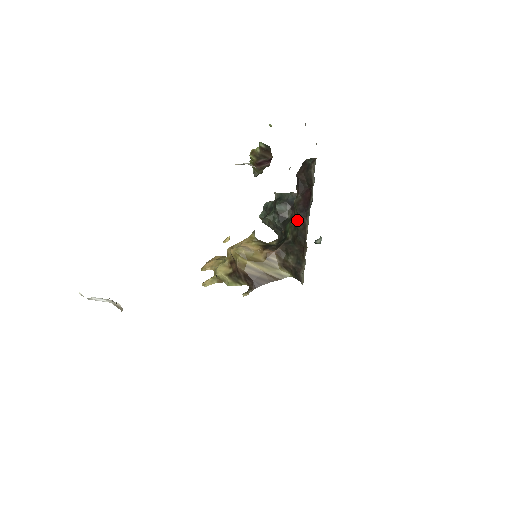
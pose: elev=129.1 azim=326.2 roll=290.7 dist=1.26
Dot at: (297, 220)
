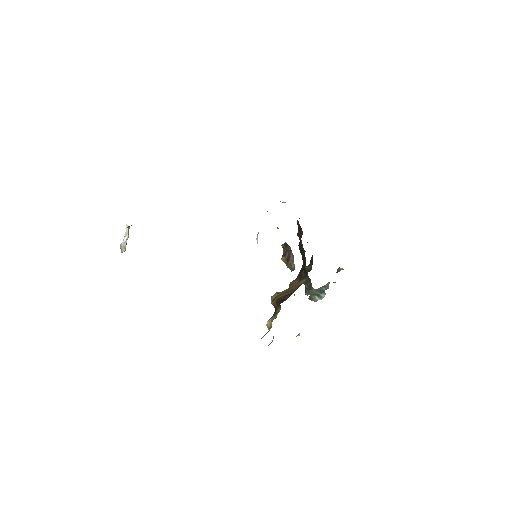
Dot at: (299, 248)
